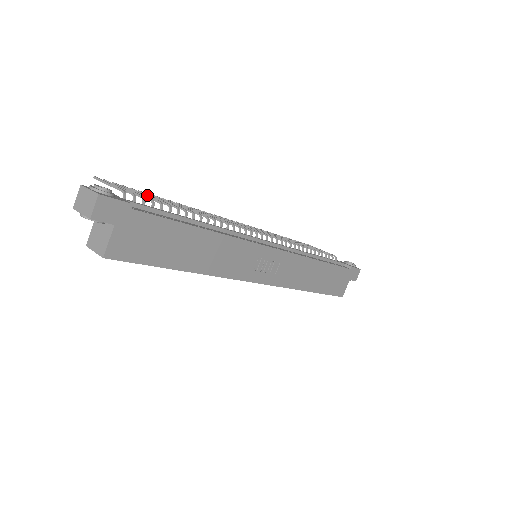
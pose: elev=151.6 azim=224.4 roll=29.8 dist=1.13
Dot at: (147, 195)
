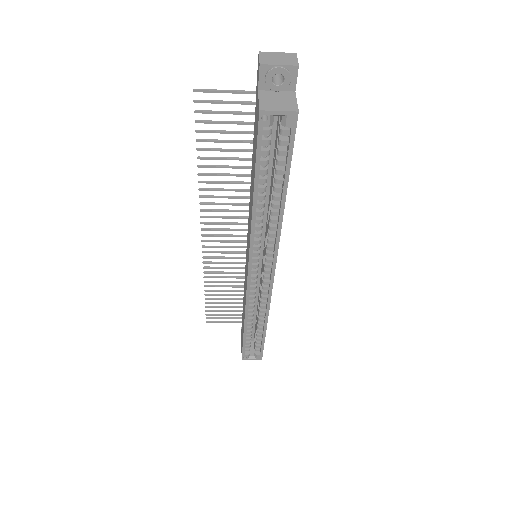
Dot at: (229, 131)
